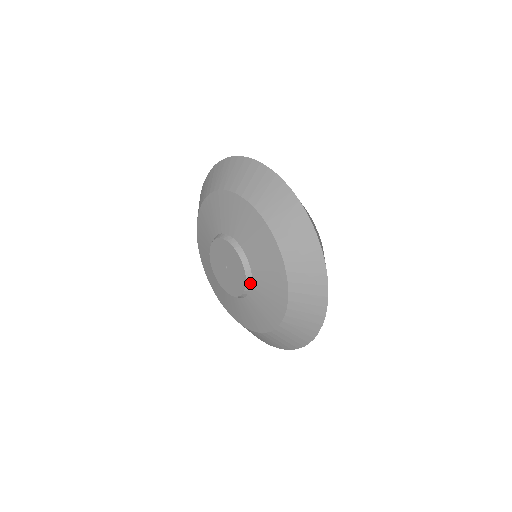
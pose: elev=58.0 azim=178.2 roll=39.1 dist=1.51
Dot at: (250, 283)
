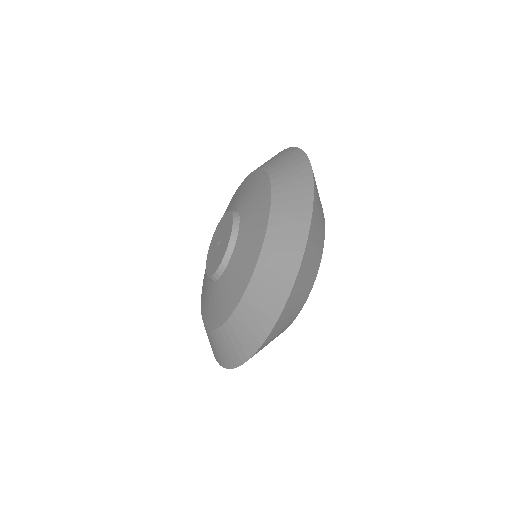
Dot at: (216, 278)
